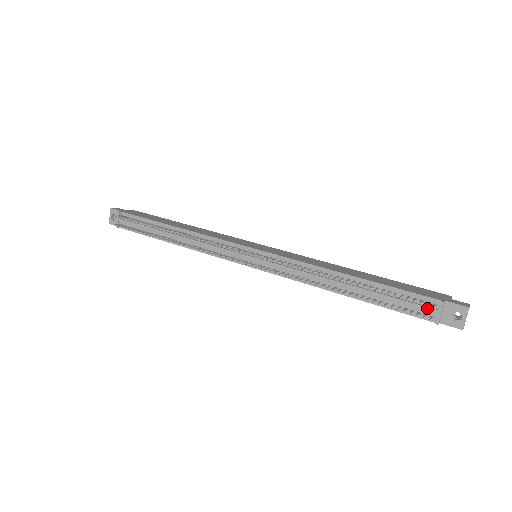
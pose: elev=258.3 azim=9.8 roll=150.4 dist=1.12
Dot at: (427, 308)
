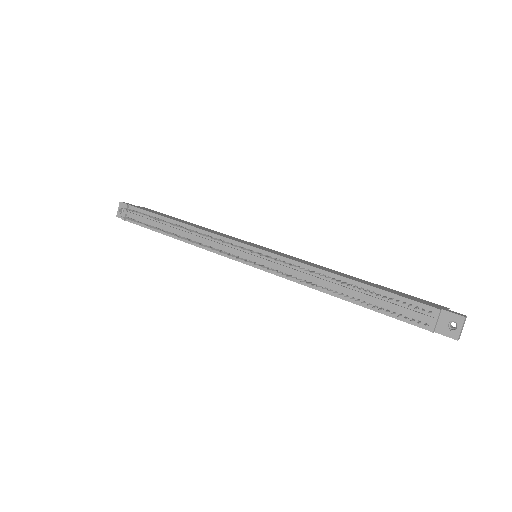
Dot at: (422, 315)
